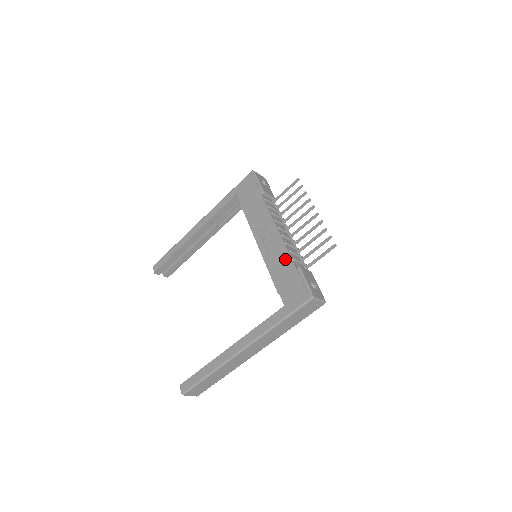
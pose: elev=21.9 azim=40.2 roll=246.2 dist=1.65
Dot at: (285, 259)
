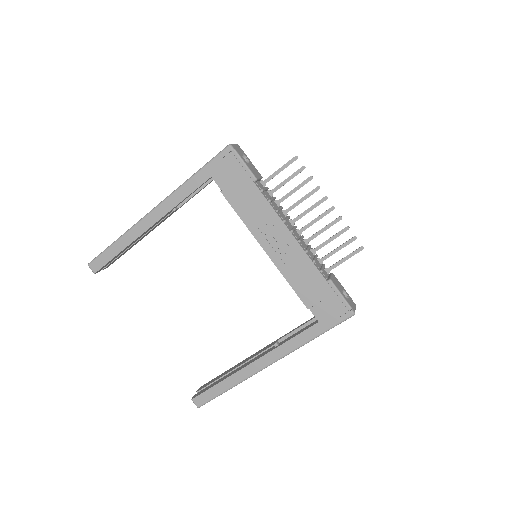
Dot at: (310, 272)
